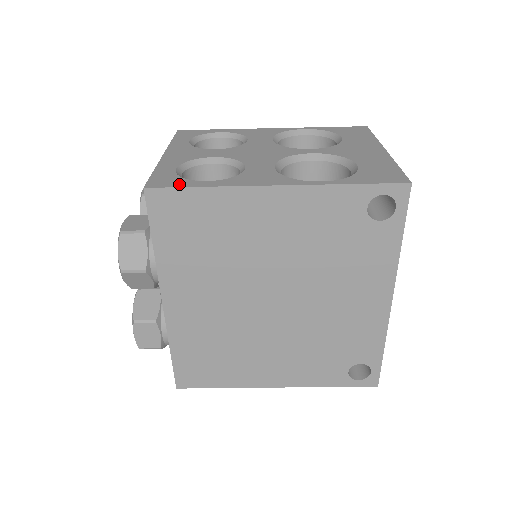
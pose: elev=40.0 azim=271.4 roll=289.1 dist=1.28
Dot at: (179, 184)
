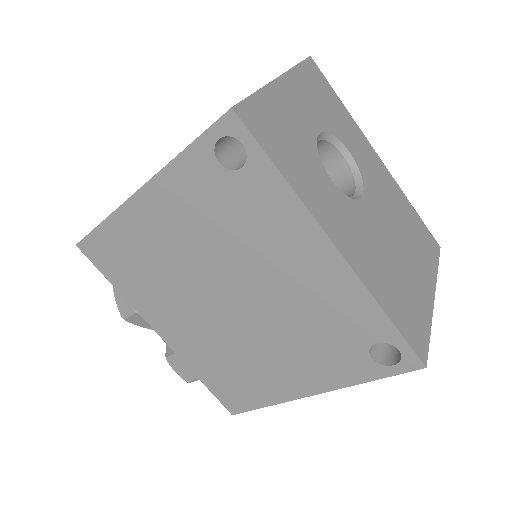
Dot at: occluded
